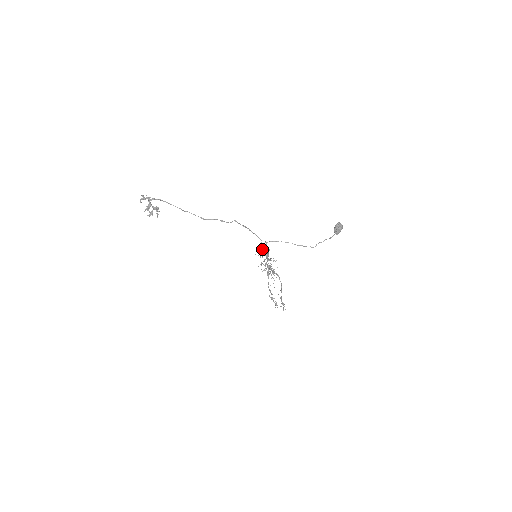
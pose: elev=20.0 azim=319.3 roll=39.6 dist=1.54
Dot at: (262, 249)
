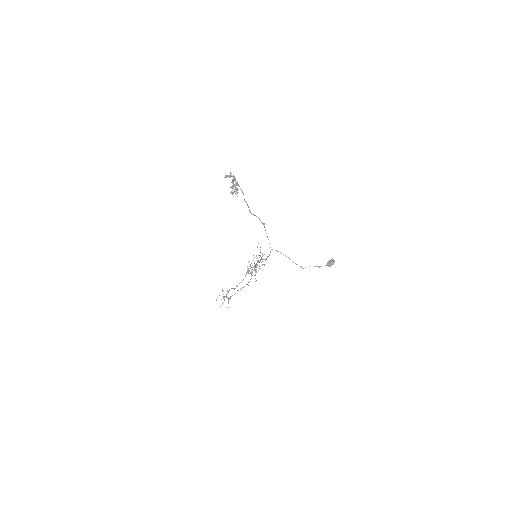
Dot at: occluded
